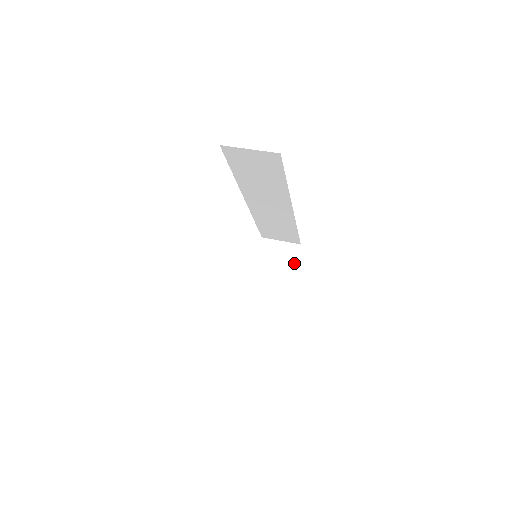
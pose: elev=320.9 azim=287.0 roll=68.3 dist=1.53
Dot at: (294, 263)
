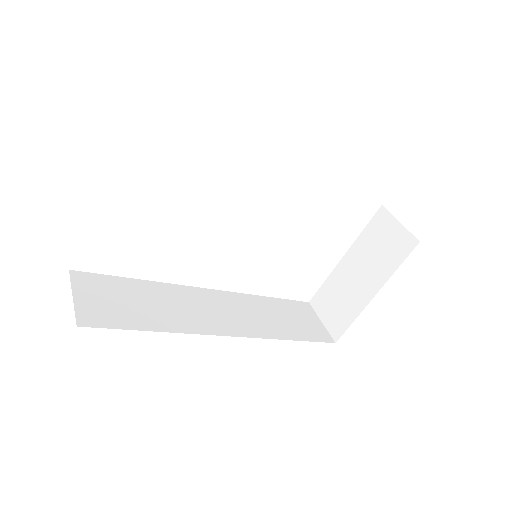
Dot at: (397, 265)
